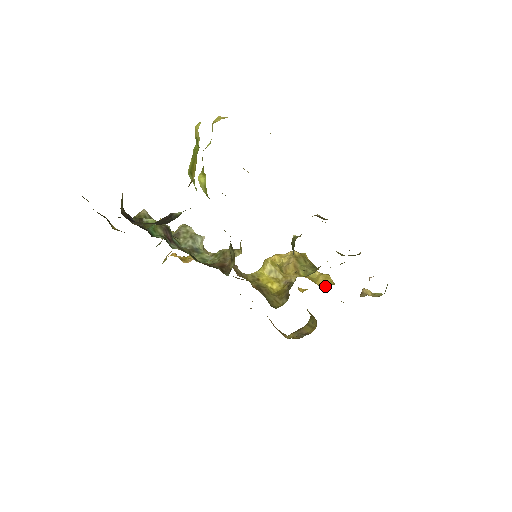
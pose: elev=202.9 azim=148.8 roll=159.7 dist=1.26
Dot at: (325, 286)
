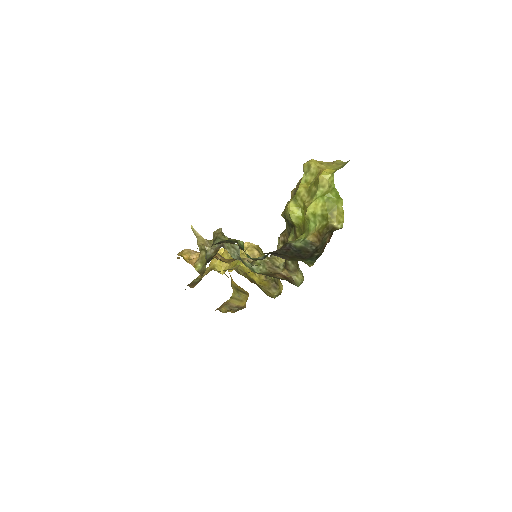
Dot at: occluded
